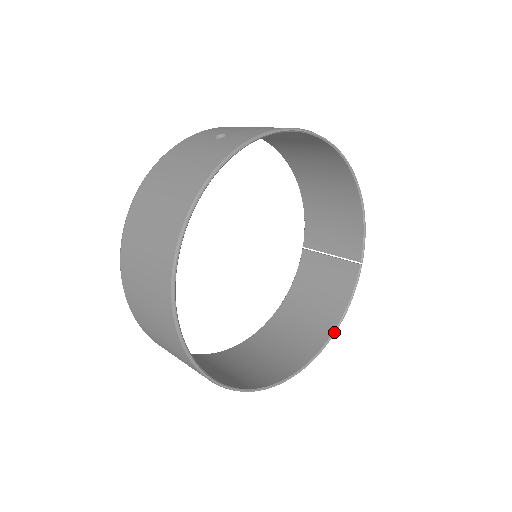
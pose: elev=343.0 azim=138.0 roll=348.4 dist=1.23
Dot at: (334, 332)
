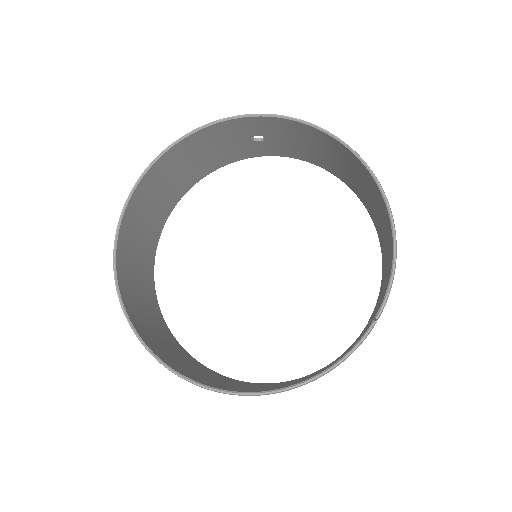
Dot at: (294, 385)
